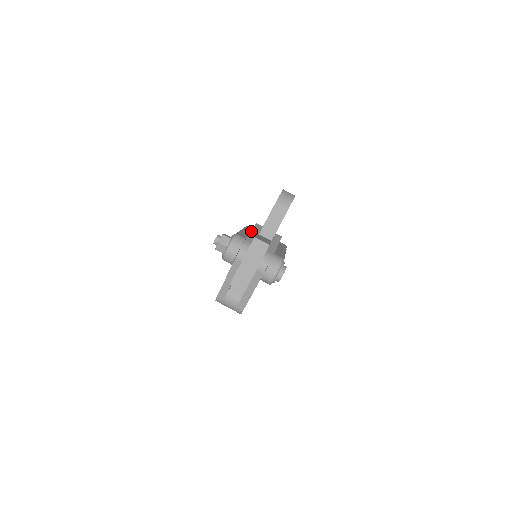
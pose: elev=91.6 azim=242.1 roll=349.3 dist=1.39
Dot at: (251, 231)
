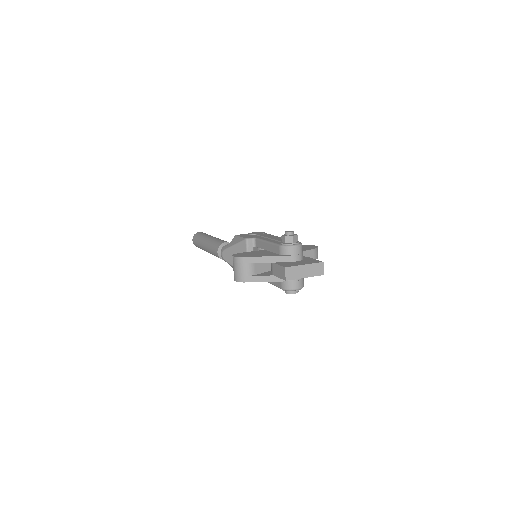
Dot at: occluded
